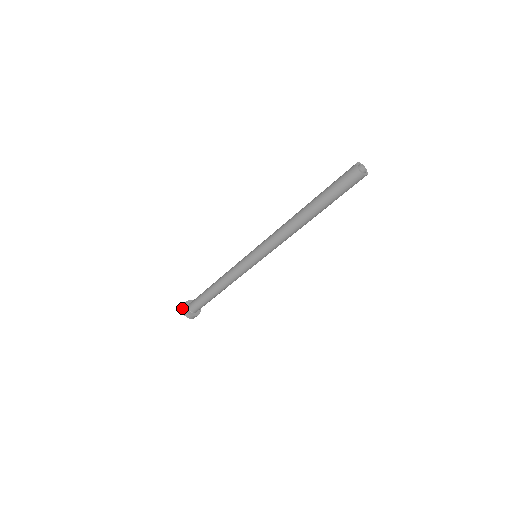
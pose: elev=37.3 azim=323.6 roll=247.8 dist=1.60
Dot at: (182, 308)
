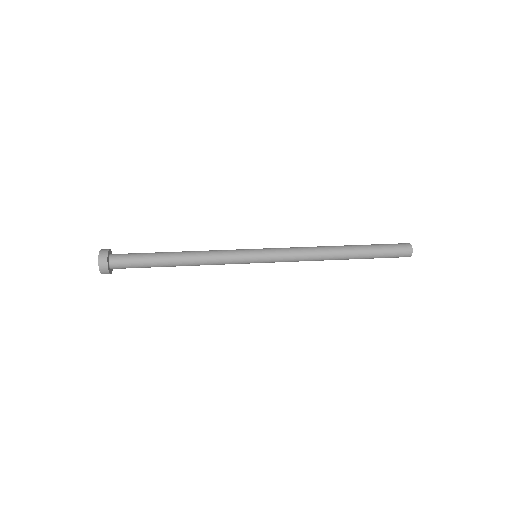
Dot at: (100, 261)
